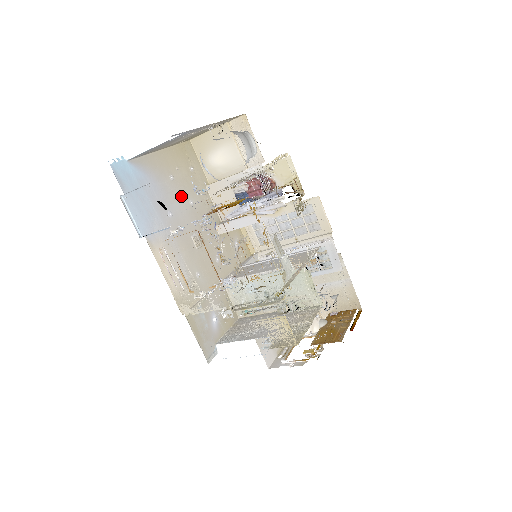
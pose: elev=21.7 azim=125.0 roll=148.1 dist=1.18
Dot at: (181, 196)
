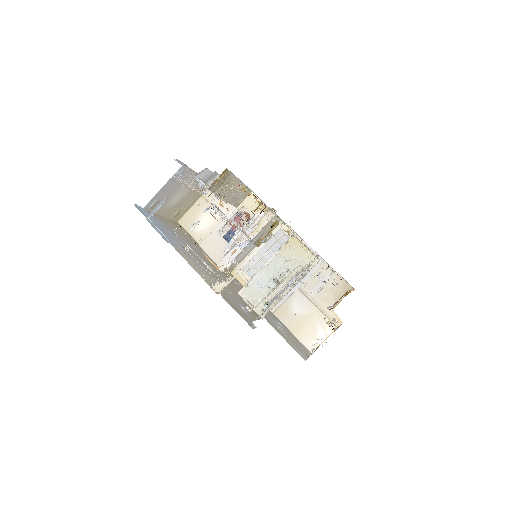
Dot at: (185, 241)
